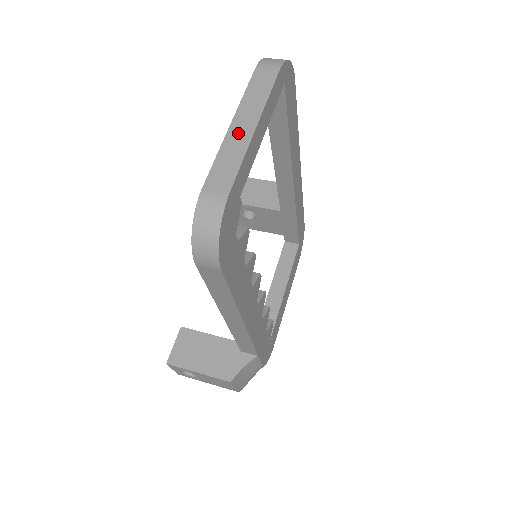
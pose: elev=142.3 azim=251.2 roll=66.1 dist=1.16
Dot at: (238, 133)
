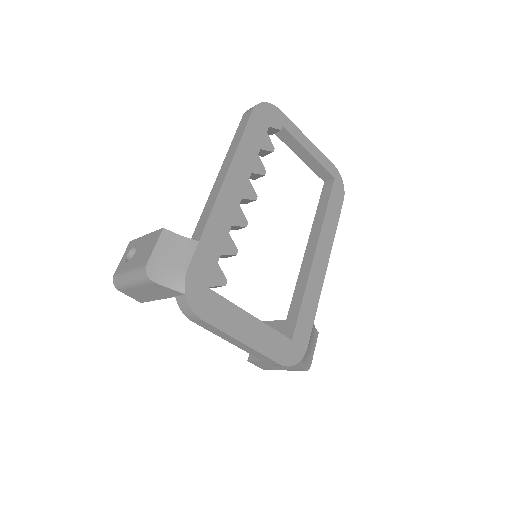
Dot at: occluded
